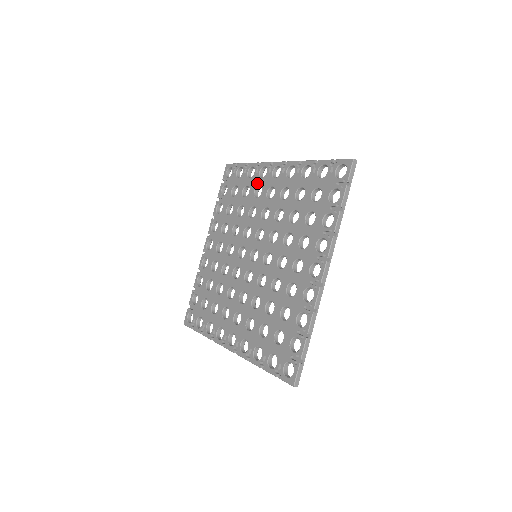
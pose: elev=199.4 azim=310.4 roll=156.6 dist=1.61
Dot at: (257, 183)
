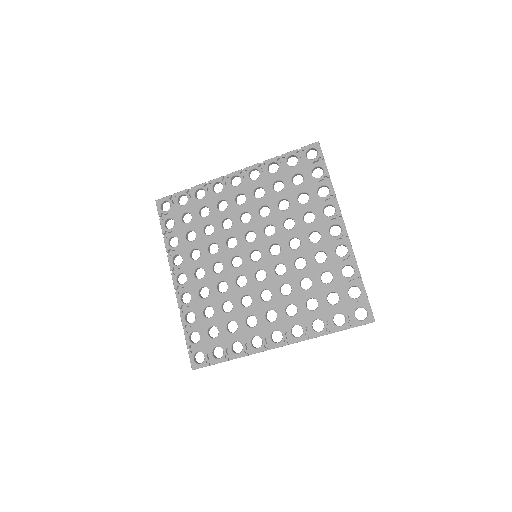
Dot at: (316, 210)
